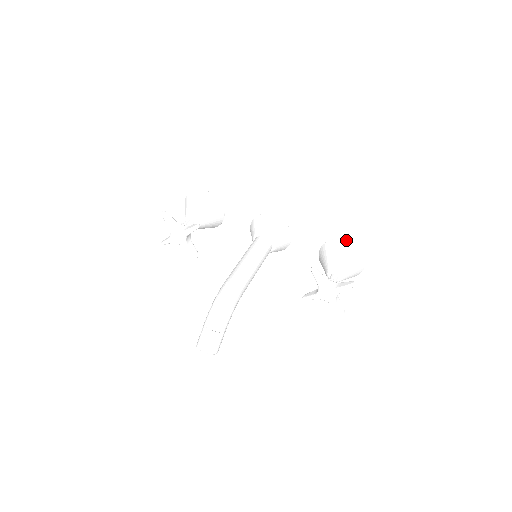
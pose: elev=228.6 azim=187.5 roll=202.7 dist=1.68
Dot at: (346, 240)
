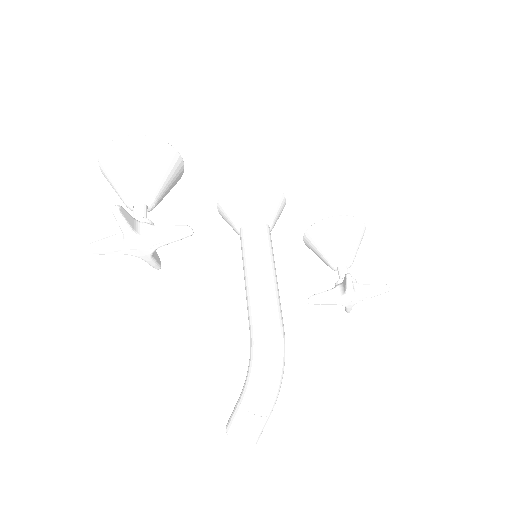
Dot at: (355, 217)
